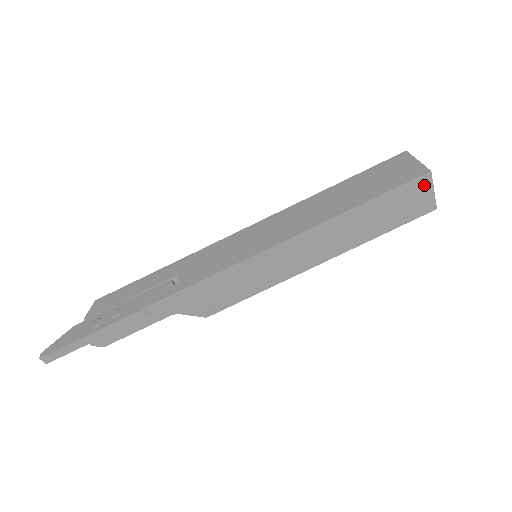
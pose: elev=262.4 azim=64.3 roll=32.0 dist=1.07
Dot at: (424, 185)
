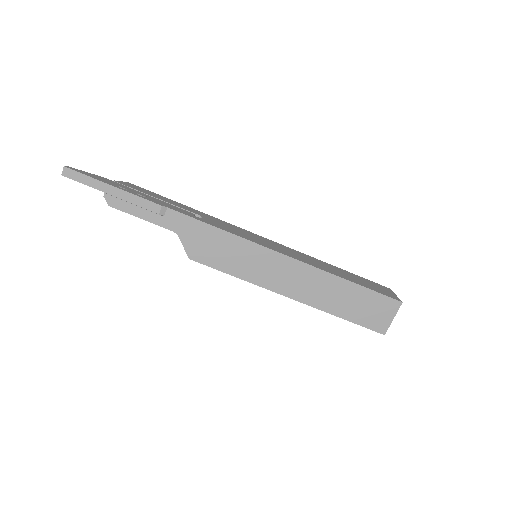
Dot at: (392, 308)
